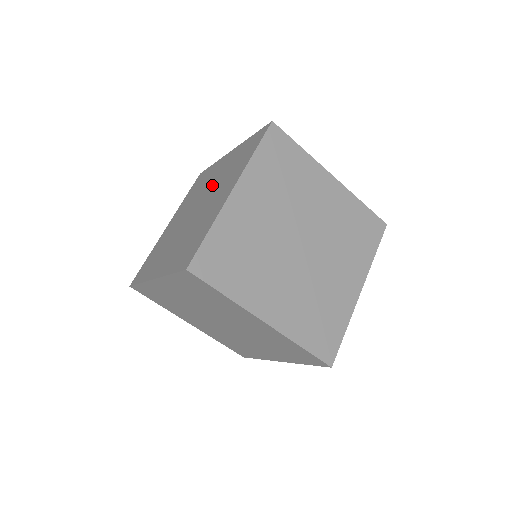
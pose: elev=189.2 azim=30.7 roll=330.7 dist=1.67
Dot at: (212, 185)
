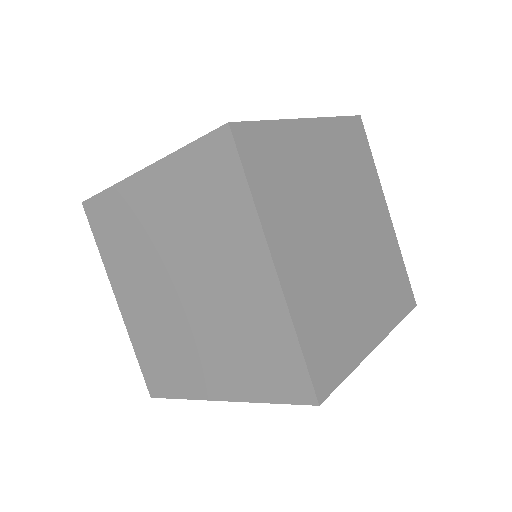
Dot at: occluded
